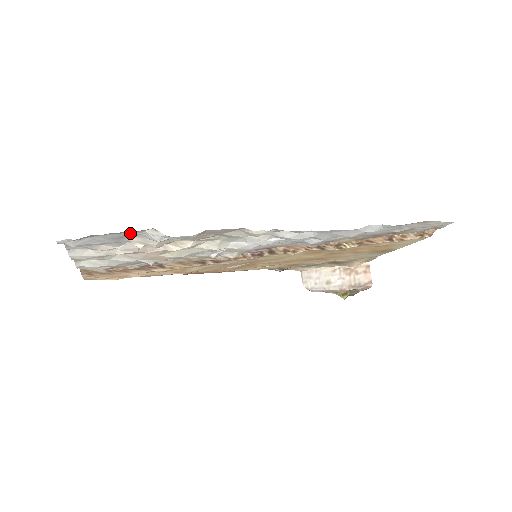
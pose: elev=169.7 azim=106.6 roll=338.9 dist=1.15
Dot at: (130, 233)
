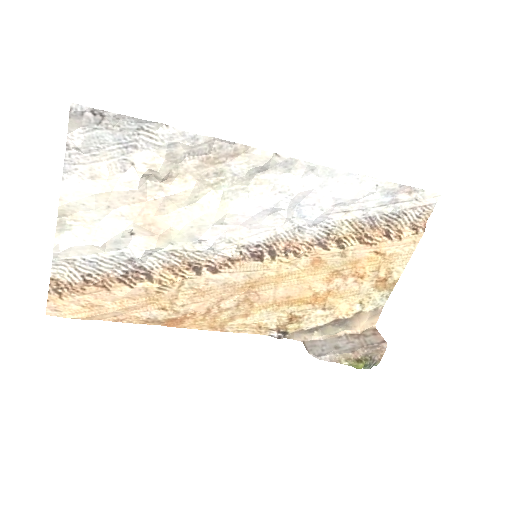
Dot at: (139, 138)
